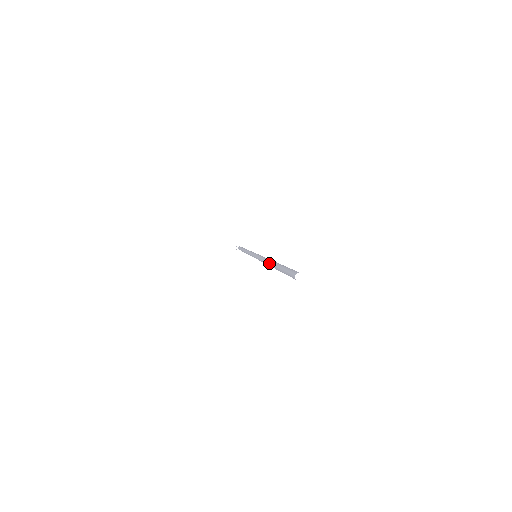
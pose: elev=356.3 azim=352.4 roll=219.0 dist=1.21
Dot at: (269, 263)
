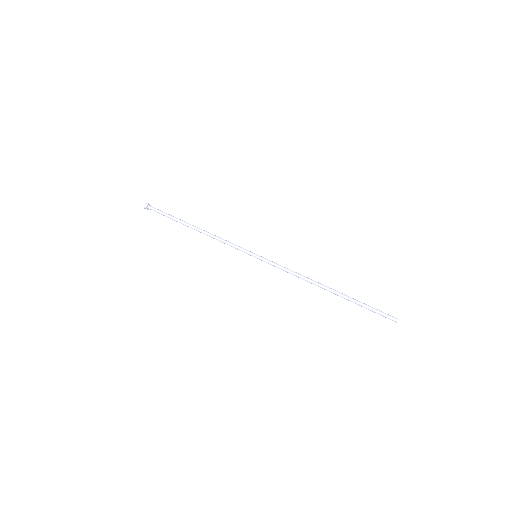
Dot at: occluded
